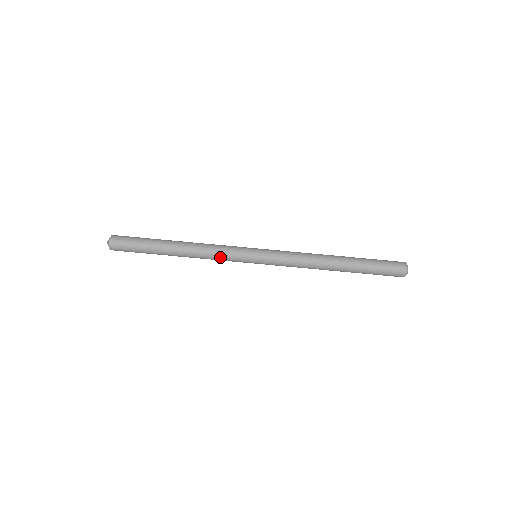
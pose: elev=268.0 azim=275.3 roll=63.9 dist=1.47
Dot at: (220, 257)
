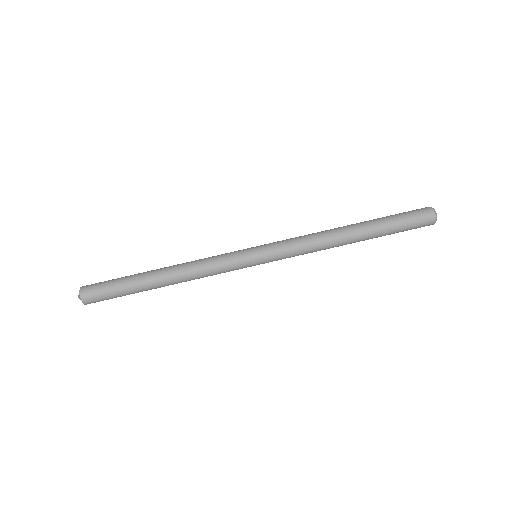
Dot at: (214, 268)
